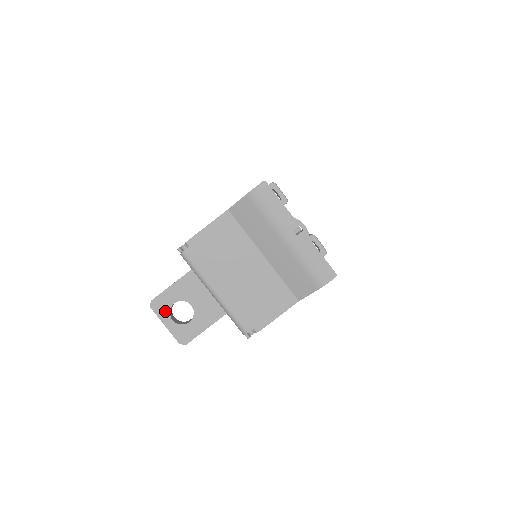
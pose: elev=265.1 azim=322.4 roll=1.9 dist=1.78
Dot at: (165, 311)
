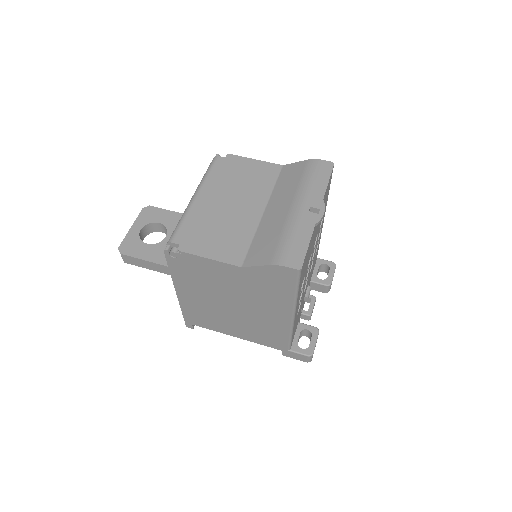
Dot at: (146, 220)
